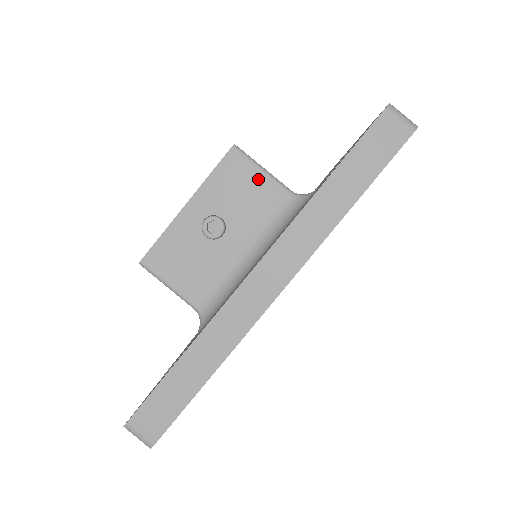
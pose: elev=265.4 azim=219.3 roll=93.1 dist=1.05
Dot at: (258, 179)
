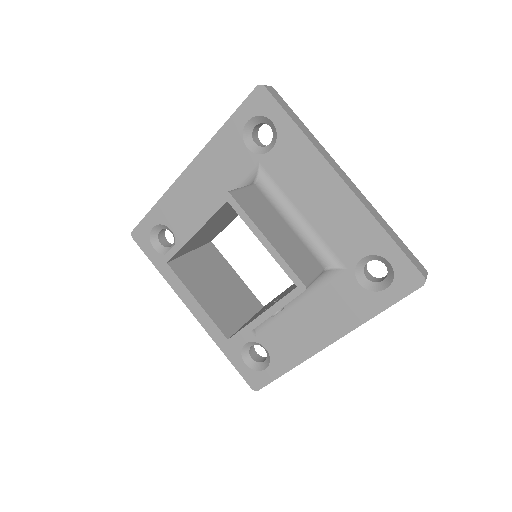
Dot at: occluded
